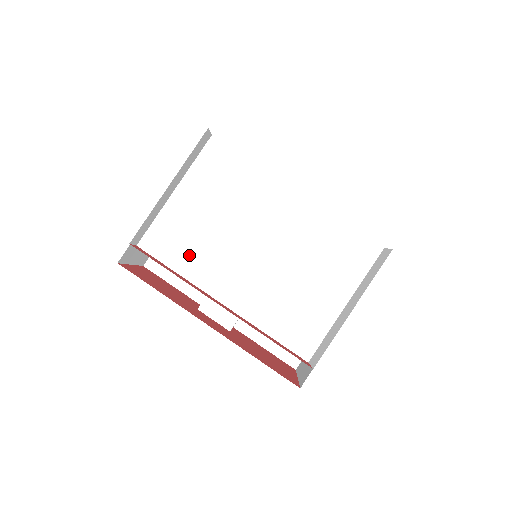
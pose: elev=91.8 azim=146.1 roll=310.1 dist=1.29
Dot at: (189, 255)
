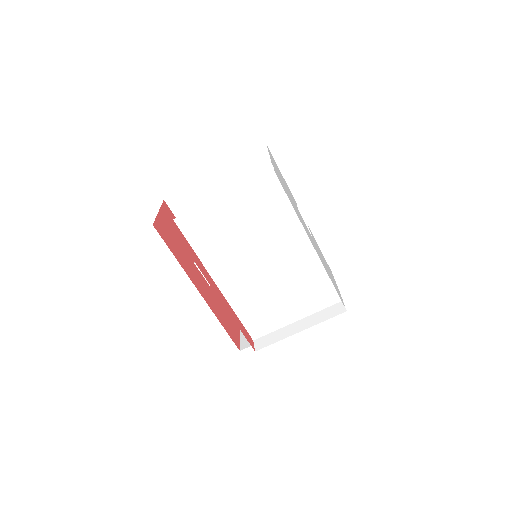
Dot at: (210, 244)
